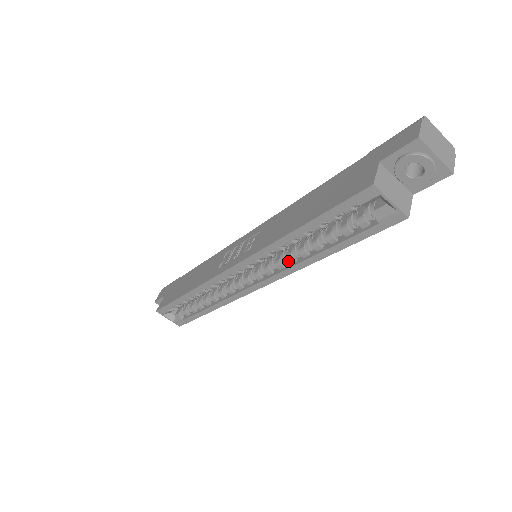
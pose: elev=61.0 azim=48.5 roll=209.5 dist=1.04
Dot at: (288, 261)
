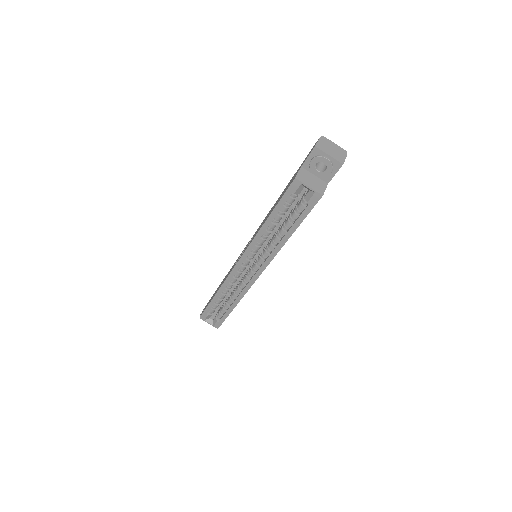
Dot at: (270, 248)
